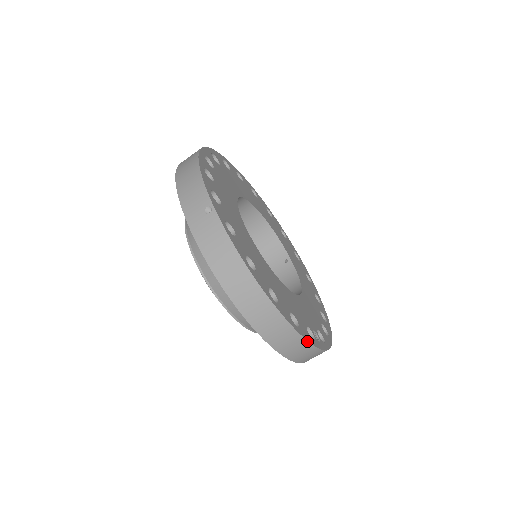
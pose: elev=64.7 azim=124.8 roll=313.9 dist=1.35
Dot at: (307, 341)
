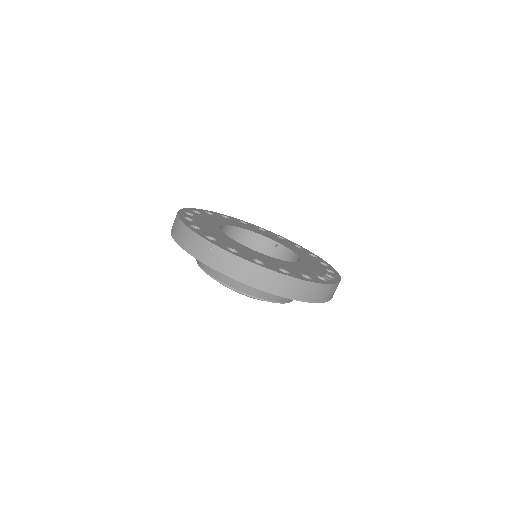
Dot at: (323, 284)
